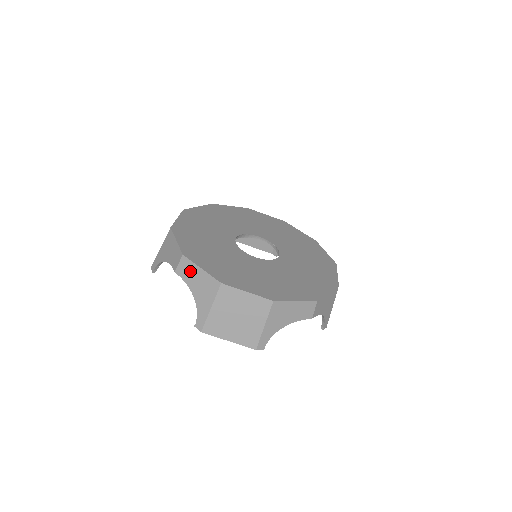
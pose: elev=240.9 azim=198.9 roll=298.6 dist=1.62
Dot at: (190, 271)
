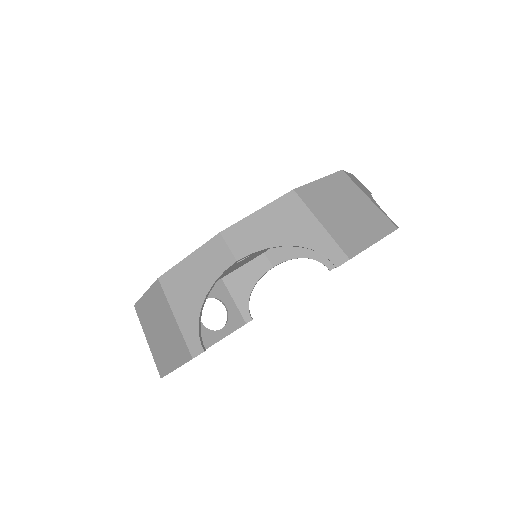
Dot at: occluded
